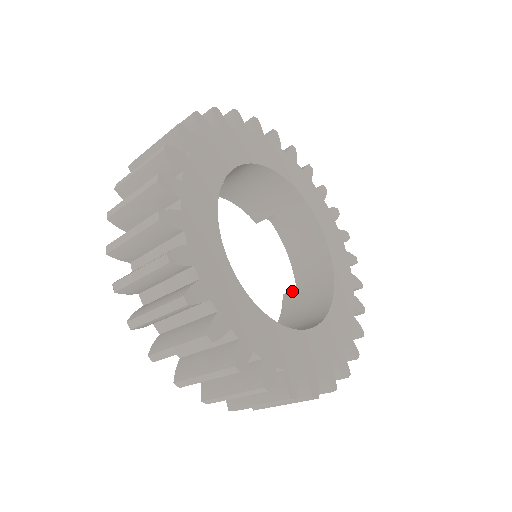
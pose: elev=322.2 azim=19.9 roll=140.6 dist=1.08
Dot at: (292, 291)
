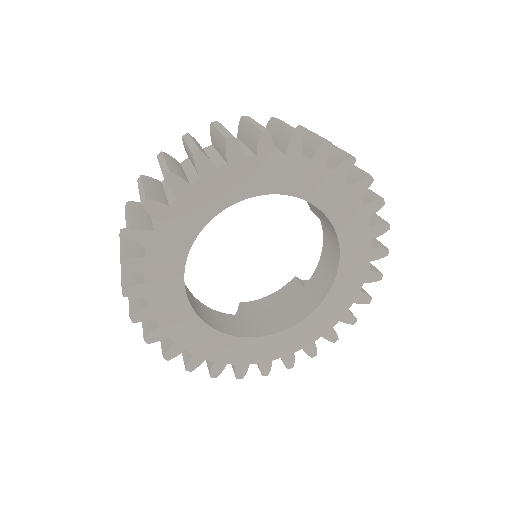
Dot at: (299, 282)
